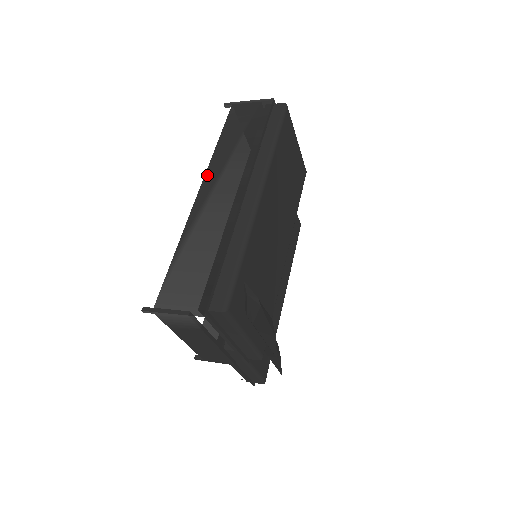
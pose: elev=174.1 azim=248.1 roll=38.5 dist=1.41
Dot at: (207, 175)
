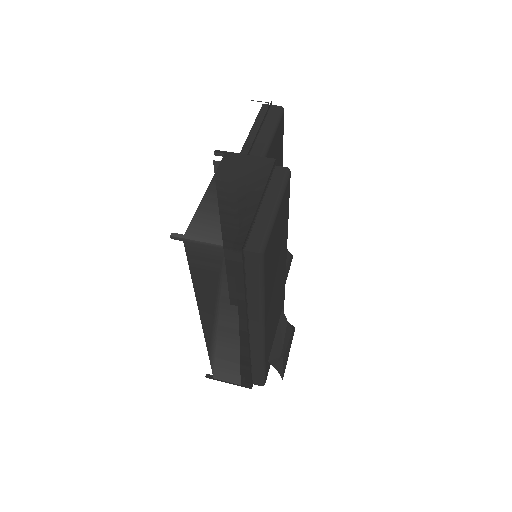
Dot at: (202, 314)
